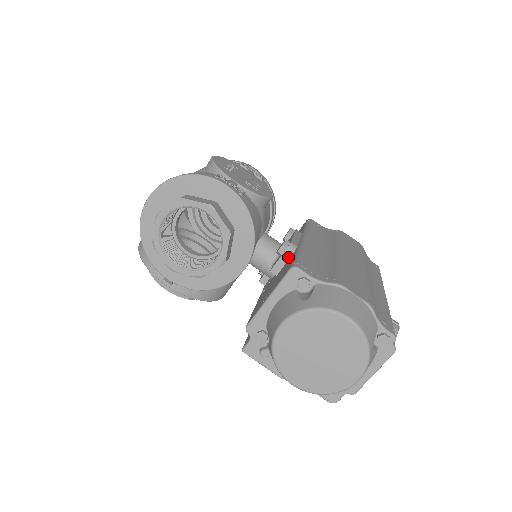
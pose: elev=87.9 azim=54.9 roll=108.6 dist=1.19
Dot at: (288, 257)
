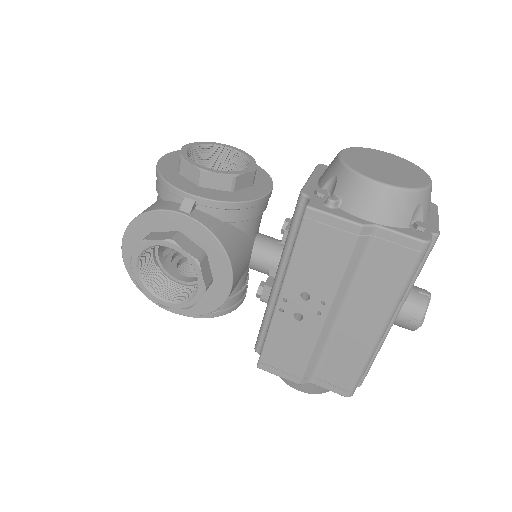
Dot at: occluded
